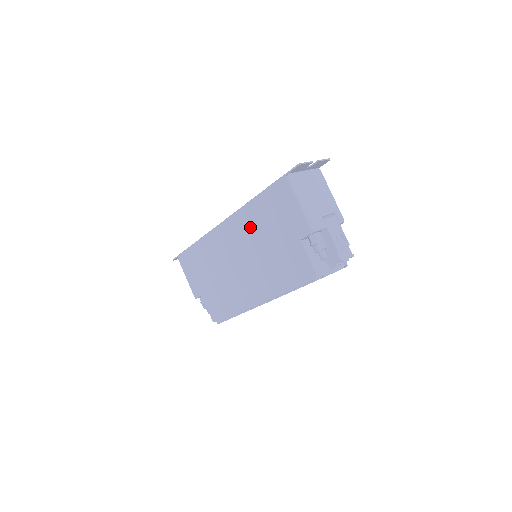
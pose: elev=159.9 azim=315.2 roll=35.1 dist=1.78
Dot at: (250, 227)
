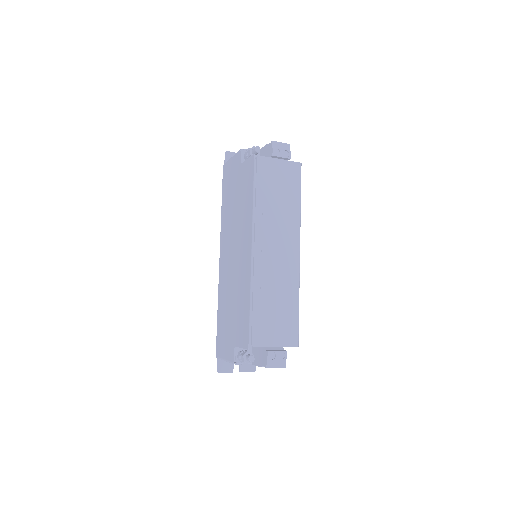
Dot at: (227, 222)
